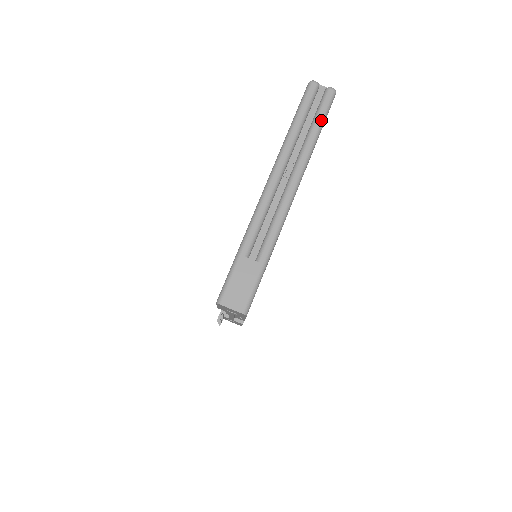
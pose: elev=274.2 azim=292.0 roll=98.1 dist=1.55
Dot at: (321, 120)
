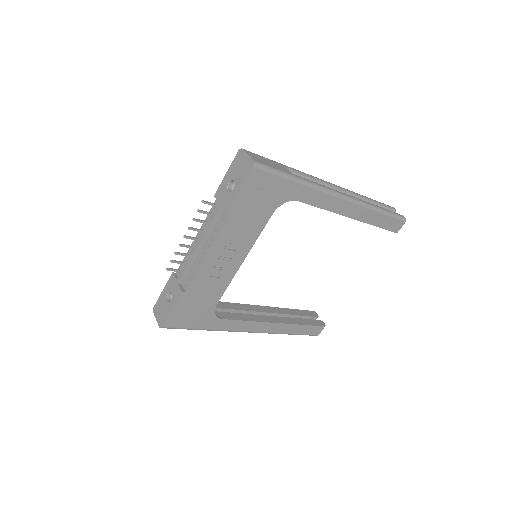
Dot at: (388, 211)
